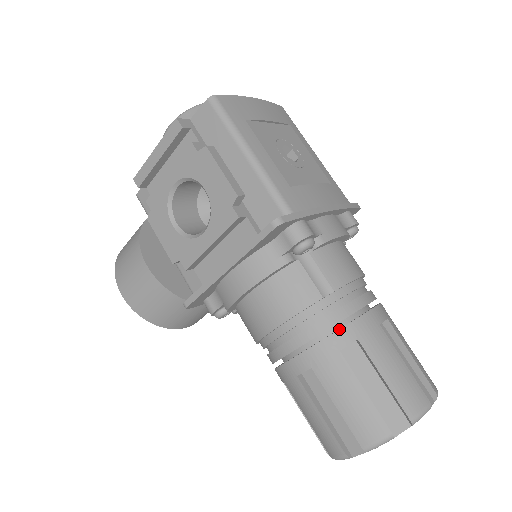
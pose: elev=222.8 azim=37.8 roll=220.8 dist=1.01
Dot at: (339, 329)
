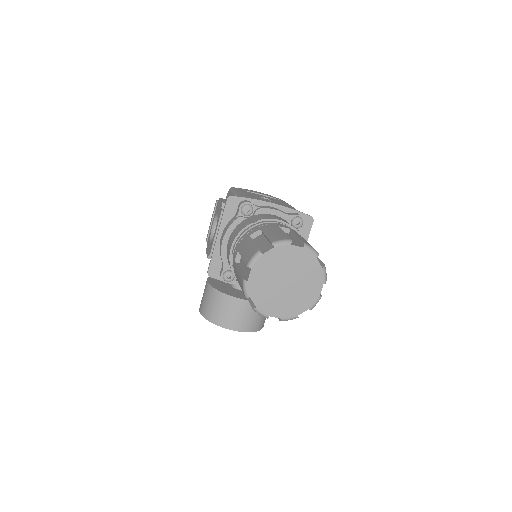
Dot at: (253, 230)
